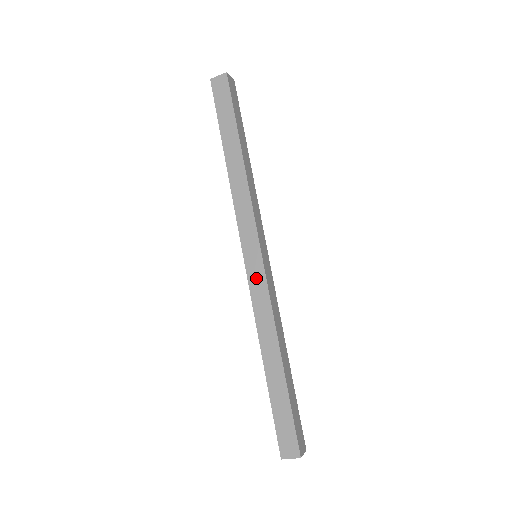
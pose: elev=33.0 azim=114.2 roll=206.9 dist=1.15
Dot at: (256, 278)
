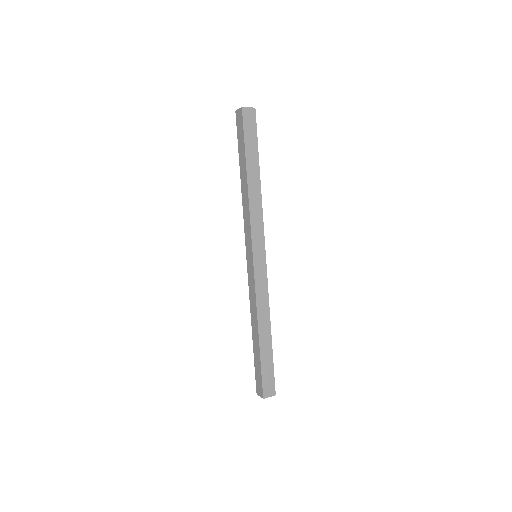
Dot at: (260, 273)
